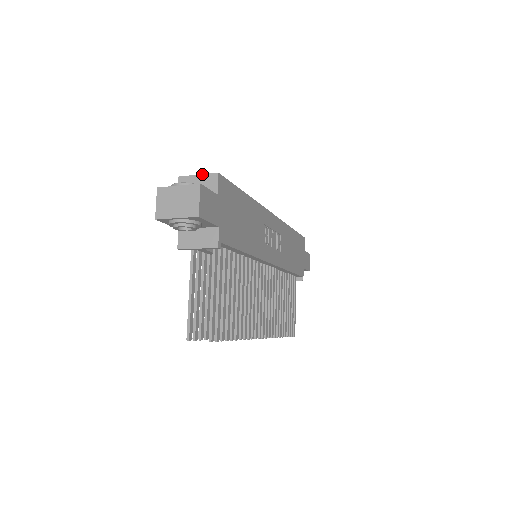
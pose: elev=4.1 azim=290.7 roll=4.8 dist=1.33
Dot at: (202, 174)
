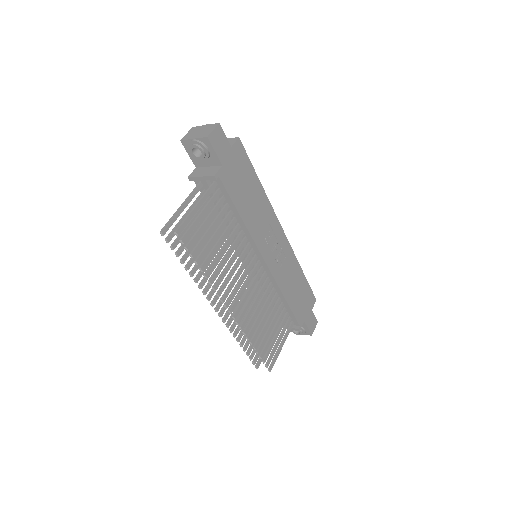
Dot at: (228, 138)
